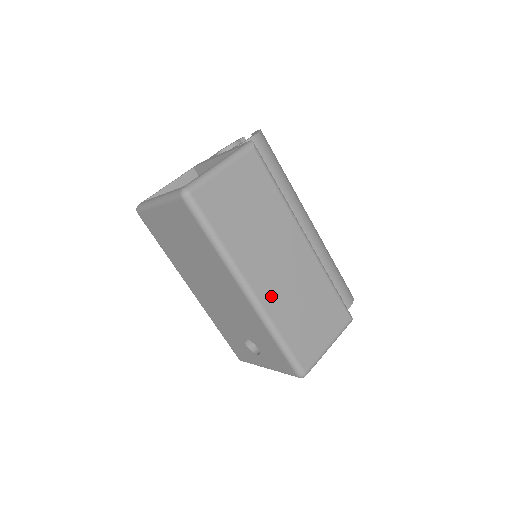
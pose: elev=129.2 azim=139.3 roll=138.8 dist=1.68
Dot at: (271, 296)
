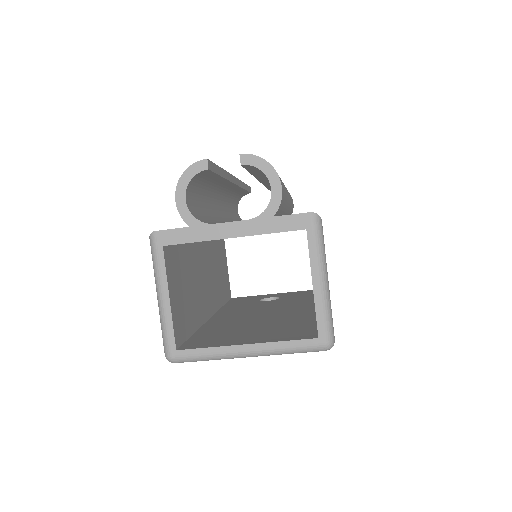
Dot at: occluded
